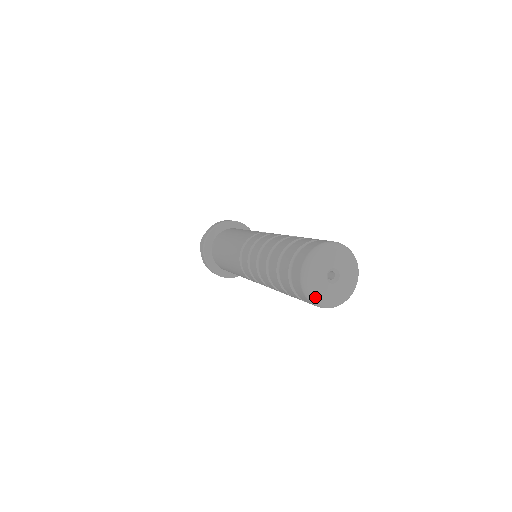
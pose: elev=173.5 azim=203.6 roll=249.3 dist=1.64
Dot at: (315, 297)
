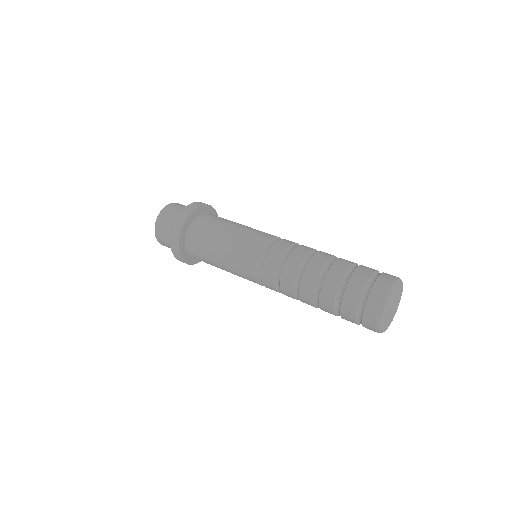
Dot at: (384, 329)
